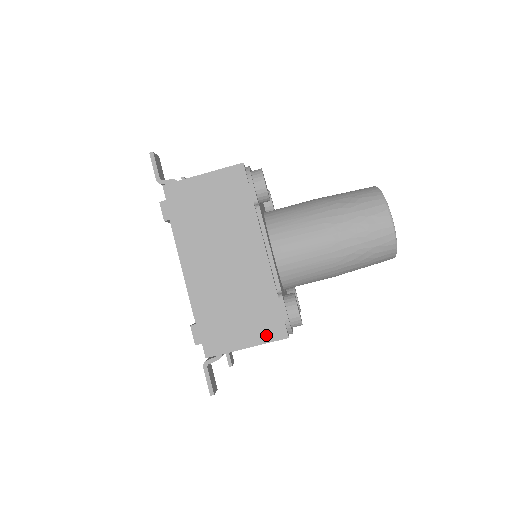
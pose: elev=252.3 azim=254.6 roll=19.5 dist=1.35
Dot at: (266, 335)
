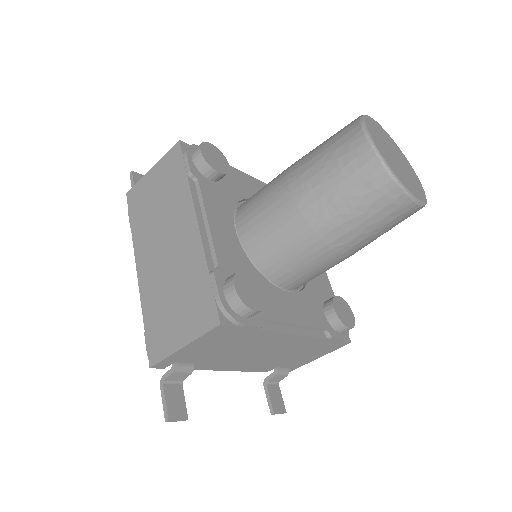
Dot at: (199, 326)
